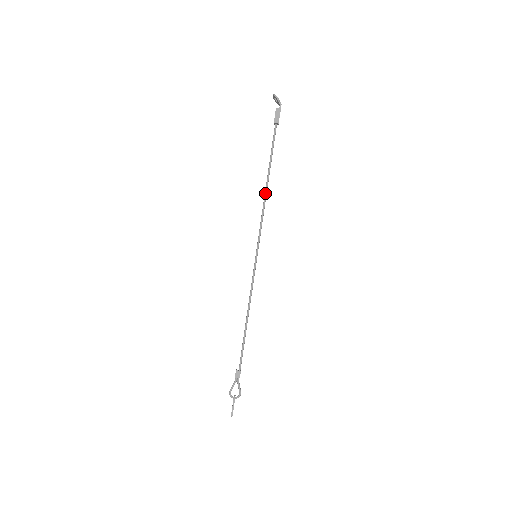
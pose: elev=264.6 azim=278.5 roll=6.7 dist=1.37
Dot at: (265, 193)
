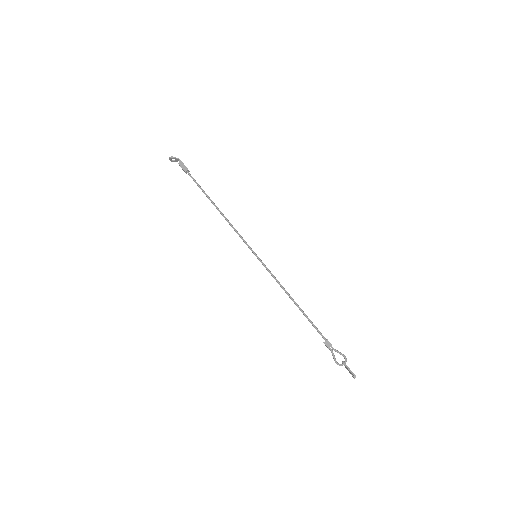
Dot at: (221, 214)
